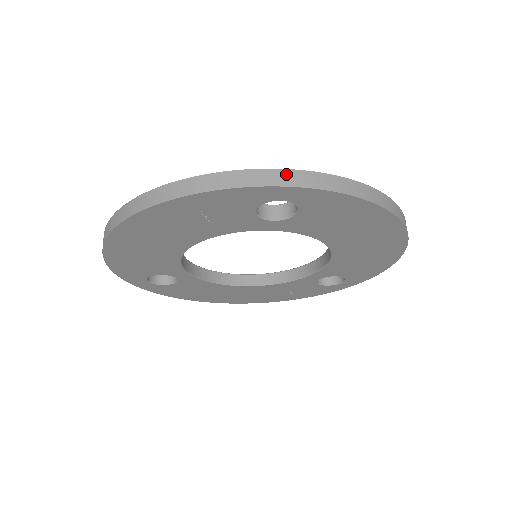
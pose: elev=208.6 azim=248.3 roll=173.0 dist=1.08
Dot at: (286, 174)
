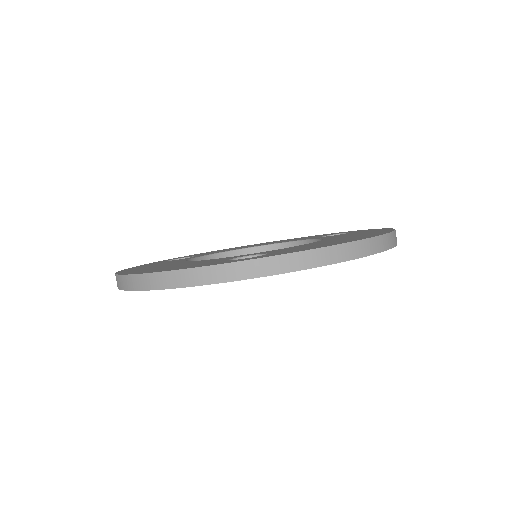
Dot at: (246, 266)
